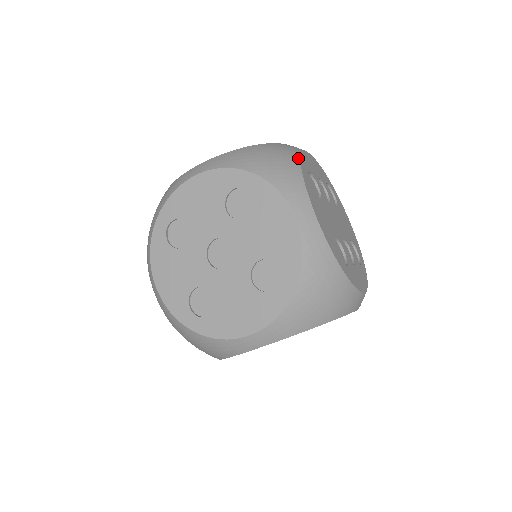
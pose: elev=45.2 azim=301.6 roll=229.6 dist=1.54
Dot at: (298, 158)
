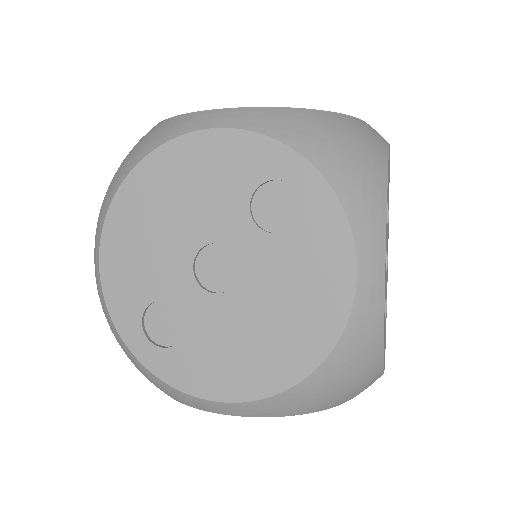
Dot at: (381, 357)
